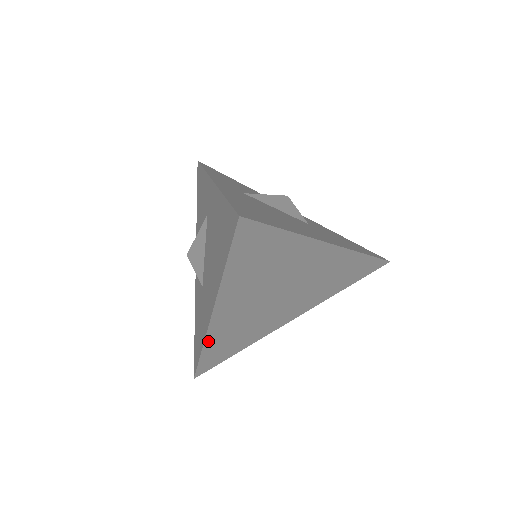
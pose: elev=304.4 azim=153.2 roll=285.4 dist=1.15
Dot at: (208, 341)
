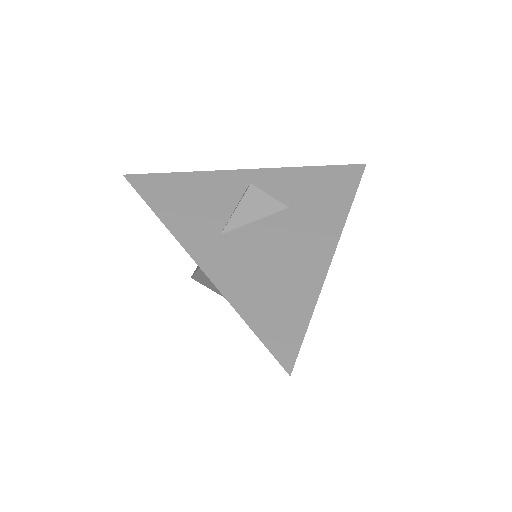
Dot at: occluded
